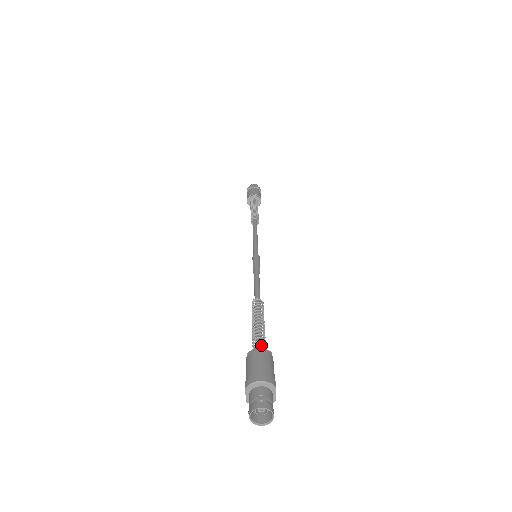
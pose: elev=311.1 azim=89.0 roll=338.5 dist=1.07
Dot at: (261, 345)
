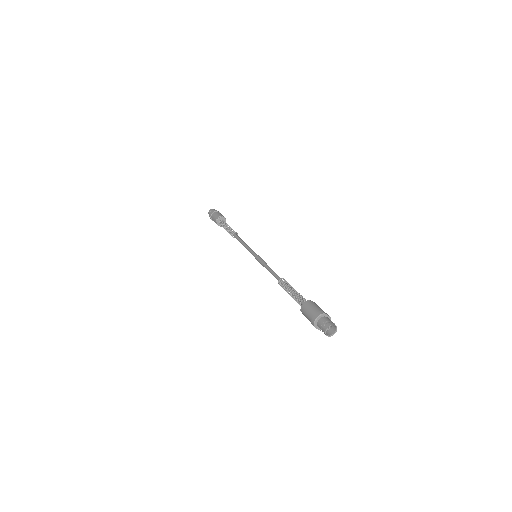
Dot at: (302, 301)
